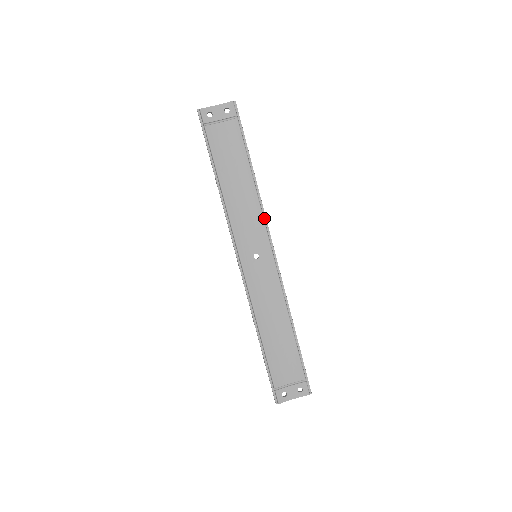
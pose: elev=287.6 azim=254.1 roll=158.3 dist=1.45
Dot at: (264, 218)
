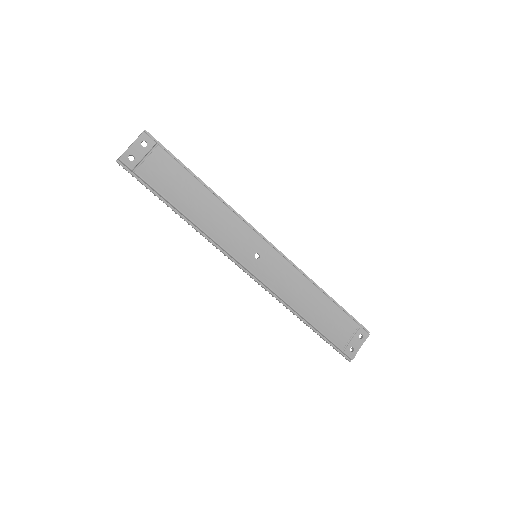
Dot at: (241, 219)
